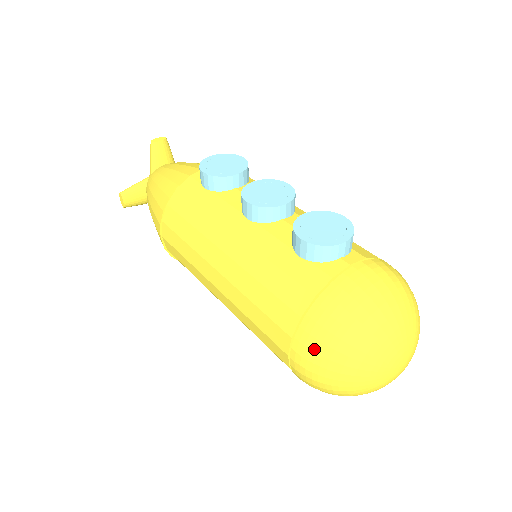
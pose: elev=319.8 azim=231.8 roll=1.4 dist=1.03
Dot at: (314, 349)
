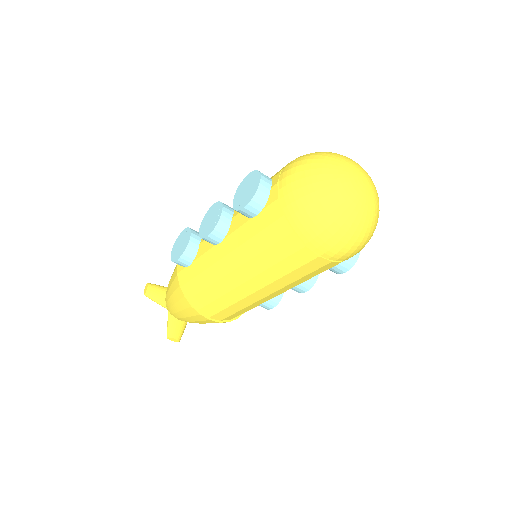
Dot at: (318, 233)
